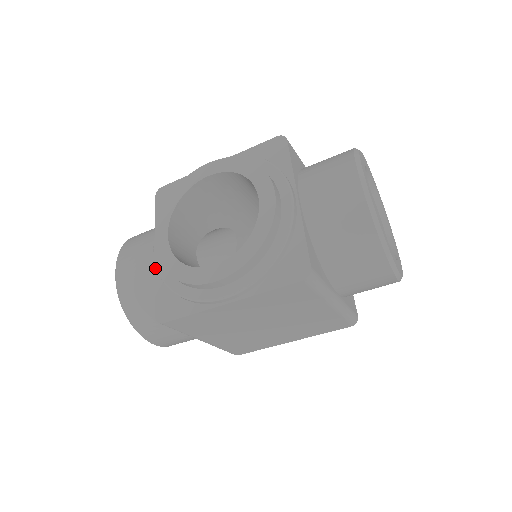
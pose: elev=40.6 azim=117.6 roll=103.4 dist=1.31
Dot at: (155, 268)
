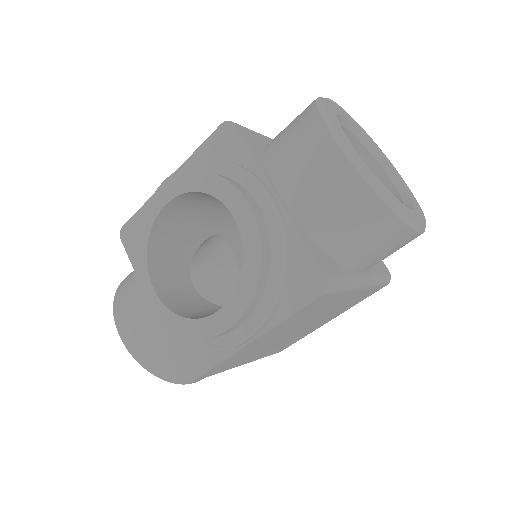
Dot at: occluded
